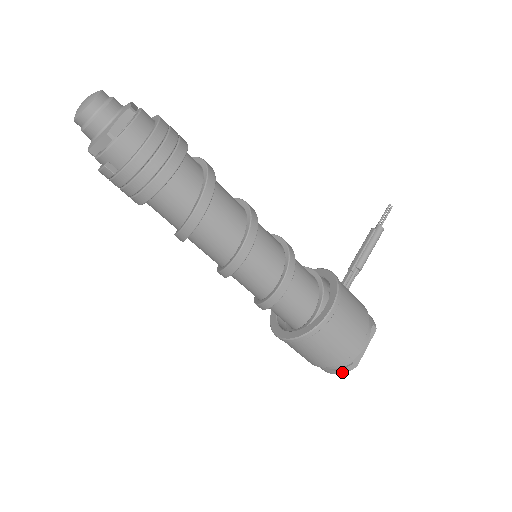
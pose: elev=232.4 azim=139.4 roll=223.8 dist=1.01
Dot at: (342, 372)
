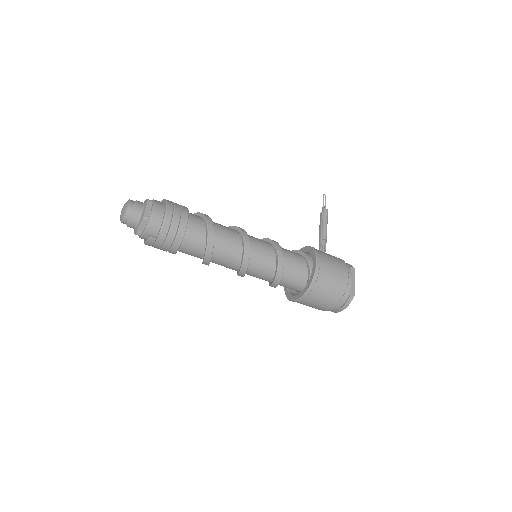
Dot at: (348, 304)
